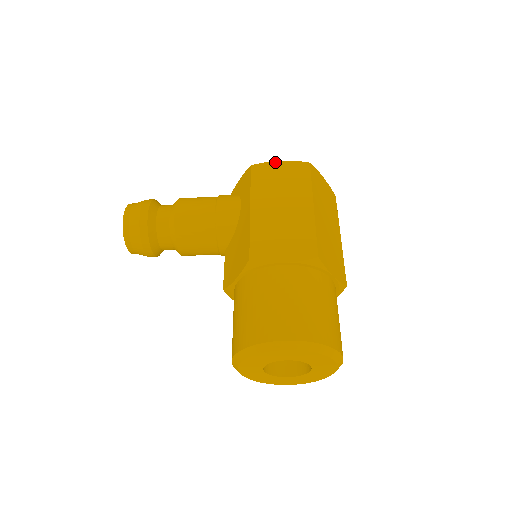
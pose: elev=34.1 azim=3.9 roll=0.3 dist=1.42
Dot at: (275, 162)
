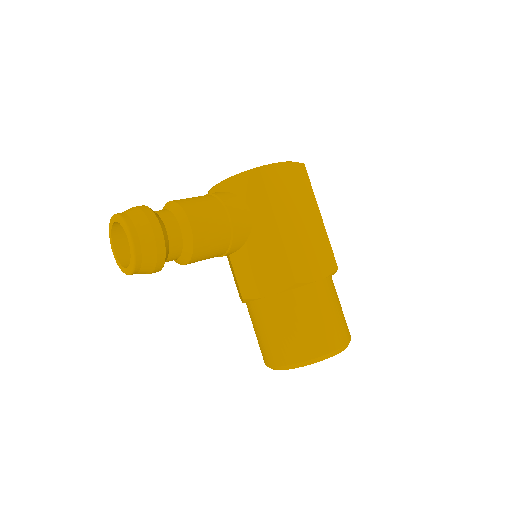
Dot at: (278, 164)
